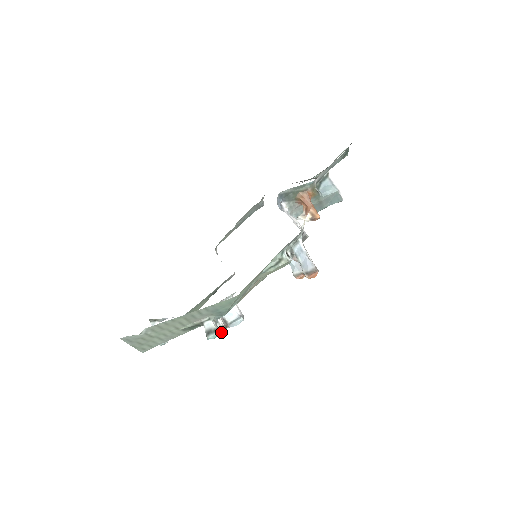
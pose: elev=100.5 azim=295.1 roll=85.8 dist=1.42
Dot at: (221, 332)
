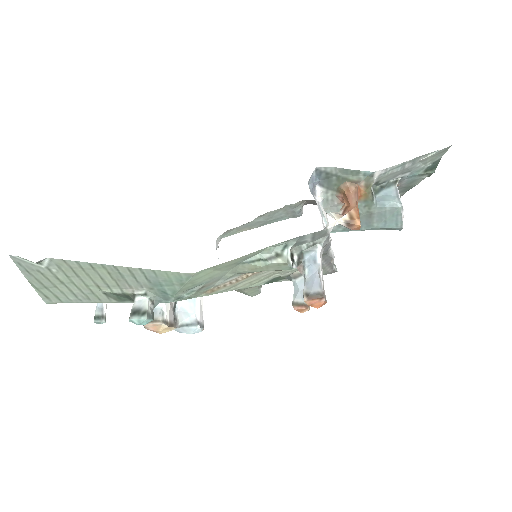
Dot at: (160, 328)
